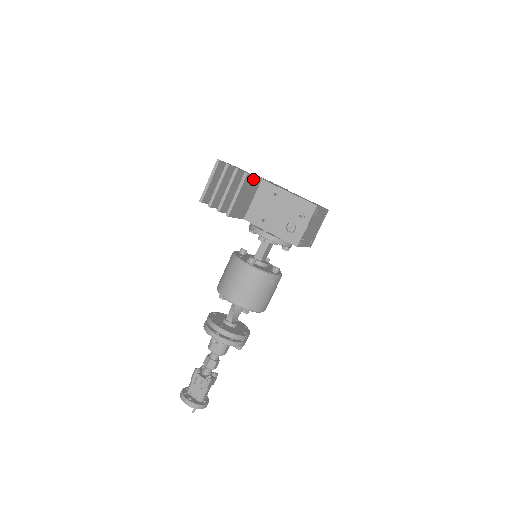
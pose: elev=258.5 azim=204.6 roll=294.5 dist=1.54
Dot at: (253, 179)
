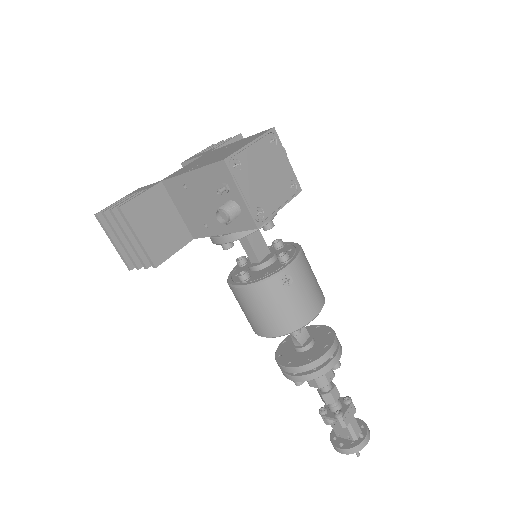
Dot at: (143, 198)
